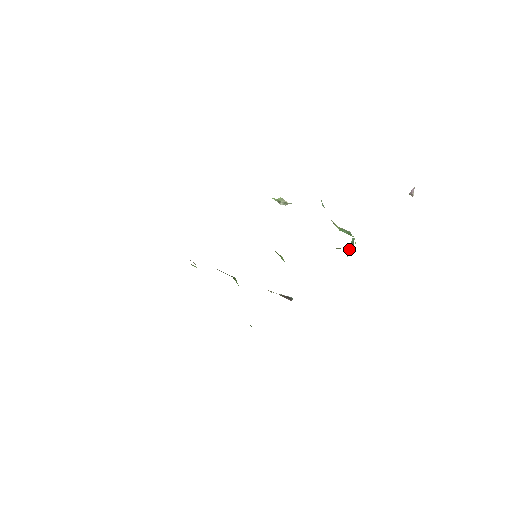
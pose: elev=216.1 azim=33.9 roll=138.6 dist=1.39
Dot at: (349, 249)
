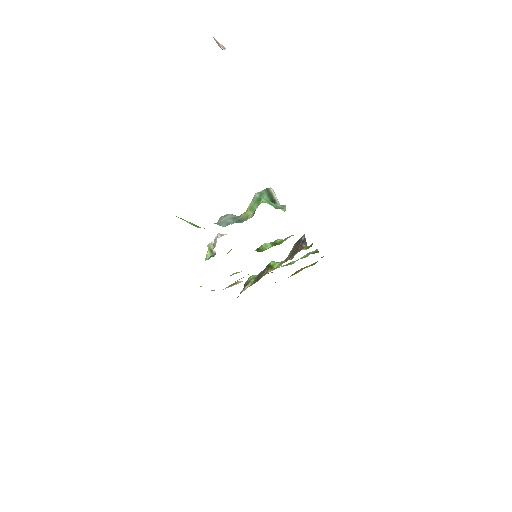
Dot at: (273, 203)
